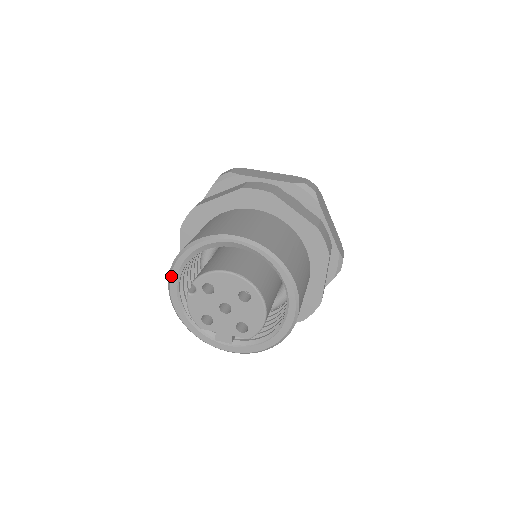
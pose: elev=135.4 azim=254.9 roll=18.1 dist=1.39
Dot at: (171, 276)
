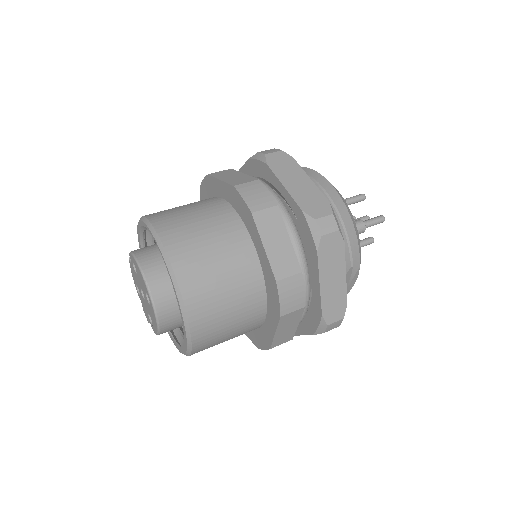
Dot at: (138, 231)
